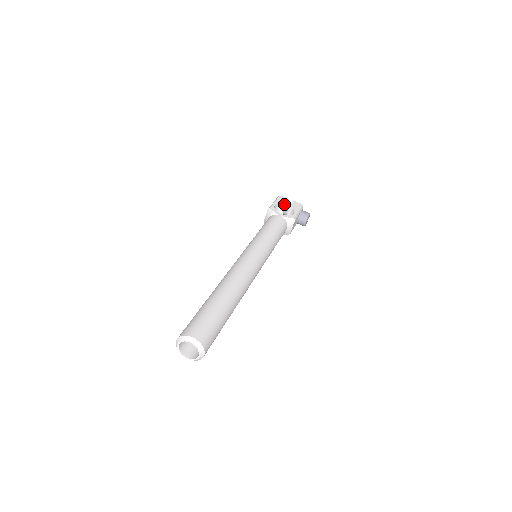
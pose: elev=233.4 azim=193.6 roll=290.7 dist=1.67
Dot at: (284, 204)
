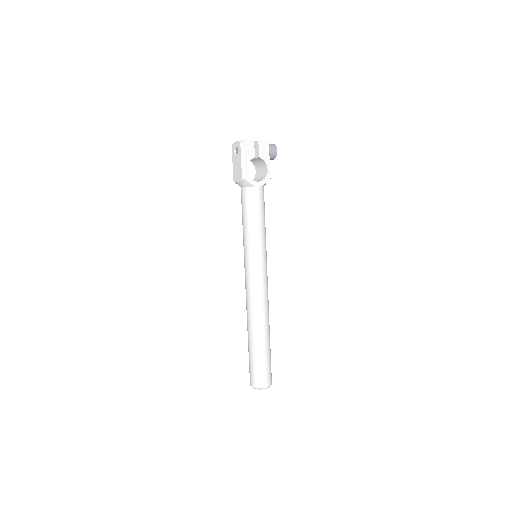
Dot at: occluded
